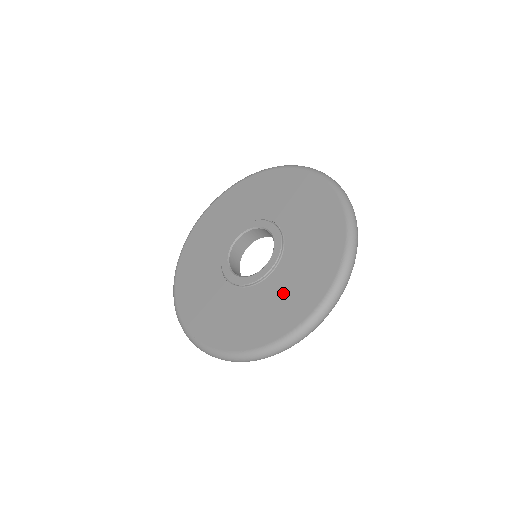
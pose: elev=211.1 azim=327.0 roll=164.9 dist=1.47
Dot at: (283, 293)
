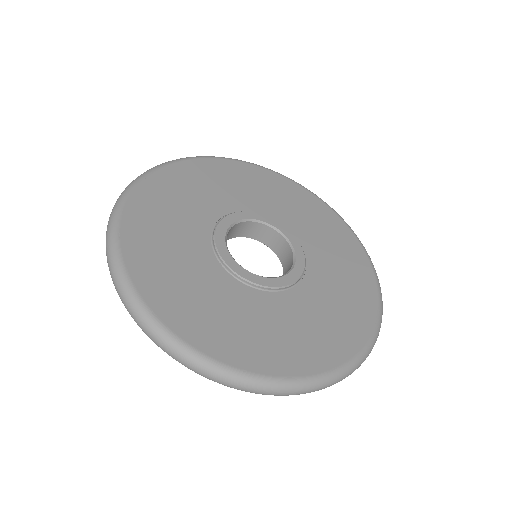
Dot at: (254, 321)
